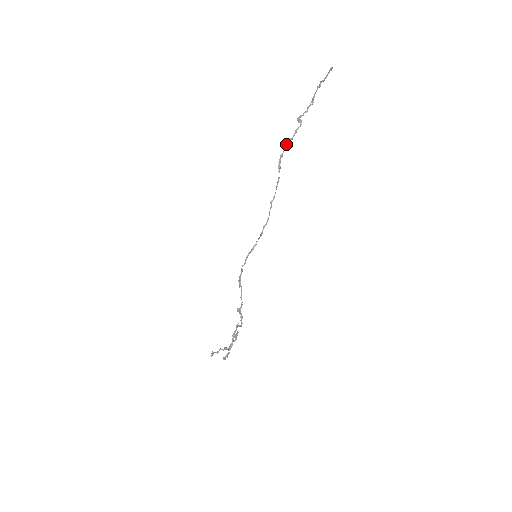
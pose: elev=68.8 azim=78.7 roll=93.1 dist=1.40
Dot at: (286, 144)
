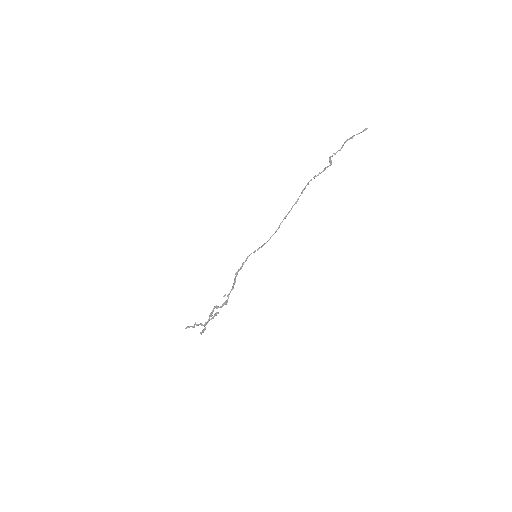
Dot at: (315, 176)
